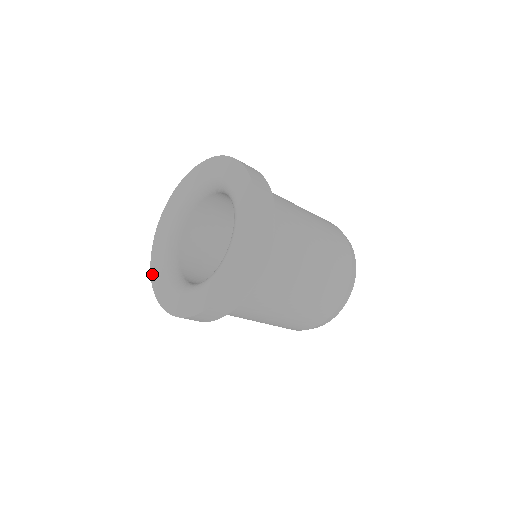
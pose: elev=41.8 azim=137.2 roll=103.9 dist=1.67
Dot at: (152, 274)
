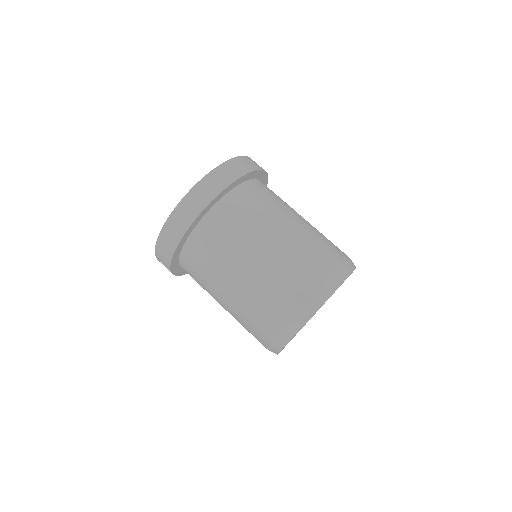
Dot at: occluded
